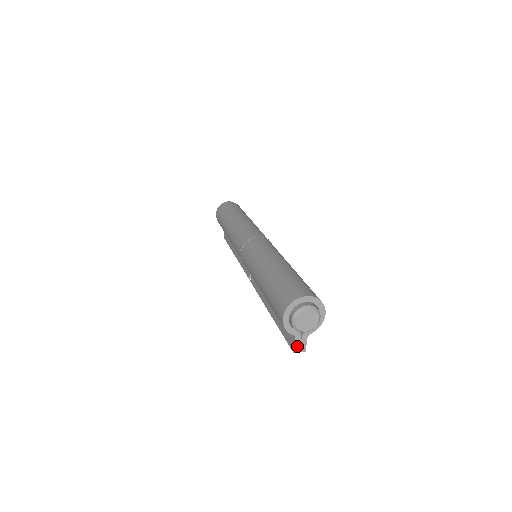
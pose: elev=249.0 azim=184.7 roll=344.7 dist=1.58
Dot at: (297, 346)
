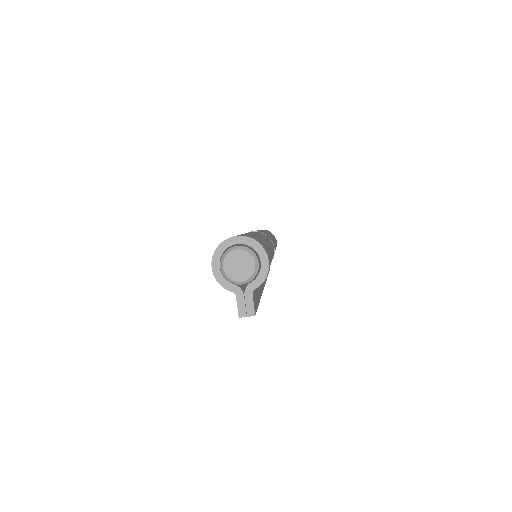
Dot at: (241, 308)
